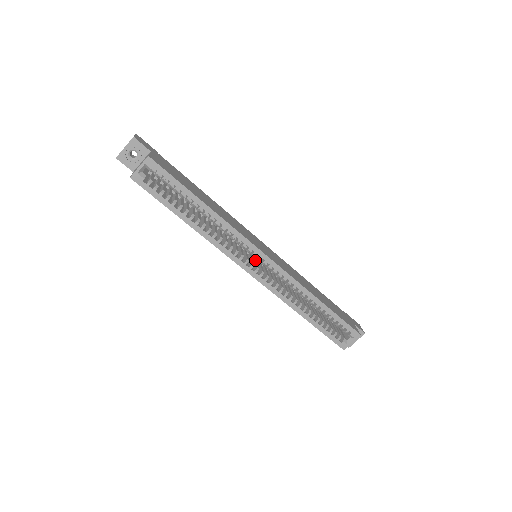
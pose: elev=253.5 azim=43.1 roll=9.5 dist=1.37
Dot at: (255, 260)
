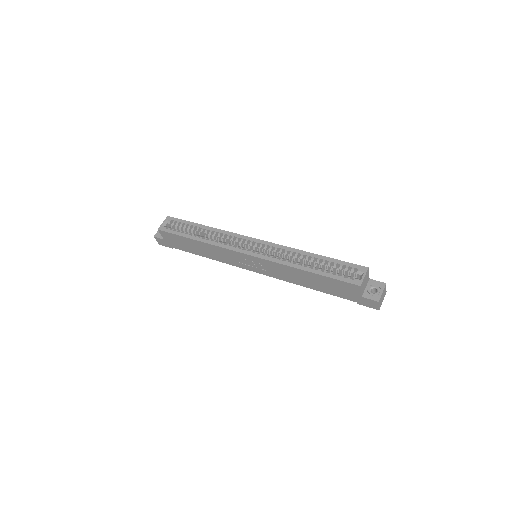
Dot at: occluded
